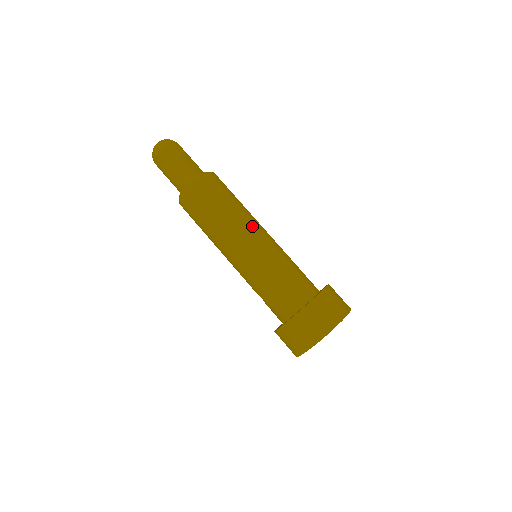
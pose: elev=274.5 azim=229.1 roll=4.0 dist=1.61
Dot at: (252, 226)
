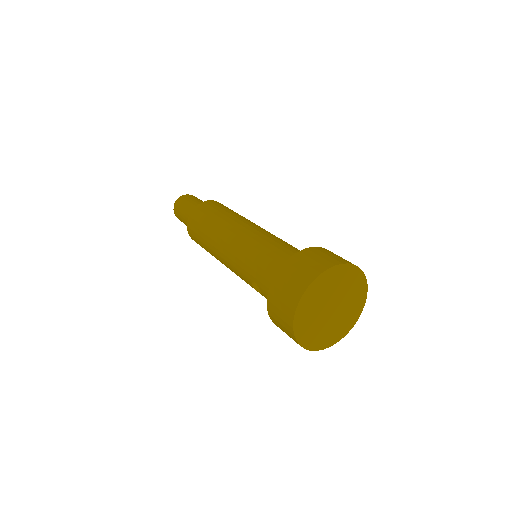
Dot at: (249, 222)
